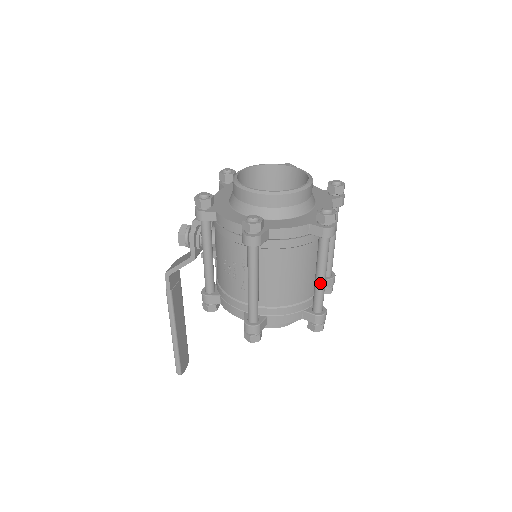
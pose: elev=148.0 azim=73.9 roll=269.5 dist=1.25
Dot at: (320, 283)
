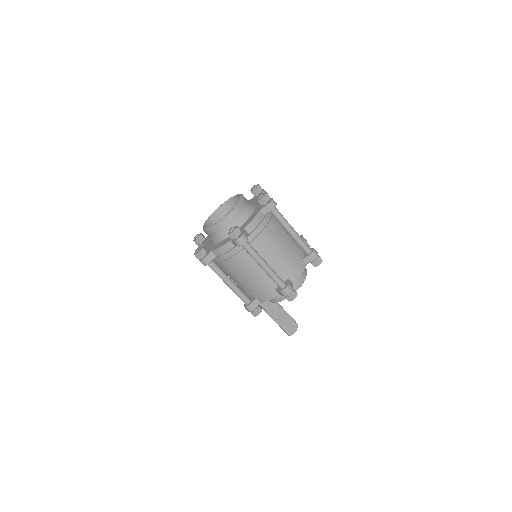
Dot at: (265, 271)
